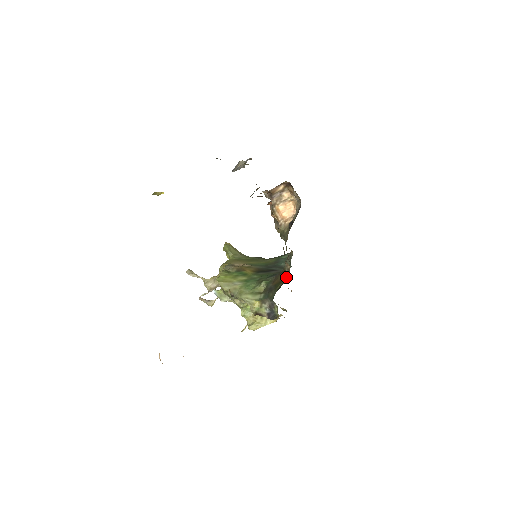
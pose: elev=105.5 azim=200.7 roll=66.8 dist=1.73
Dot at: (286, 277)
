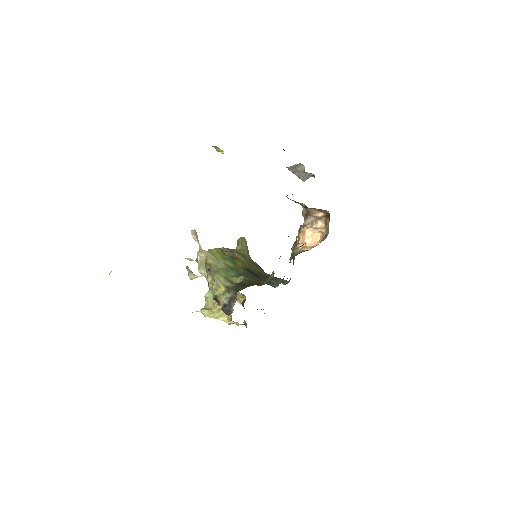
Dot at: (264, 283)
